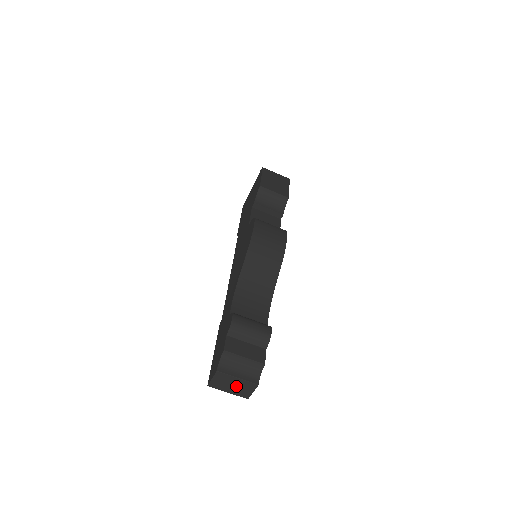
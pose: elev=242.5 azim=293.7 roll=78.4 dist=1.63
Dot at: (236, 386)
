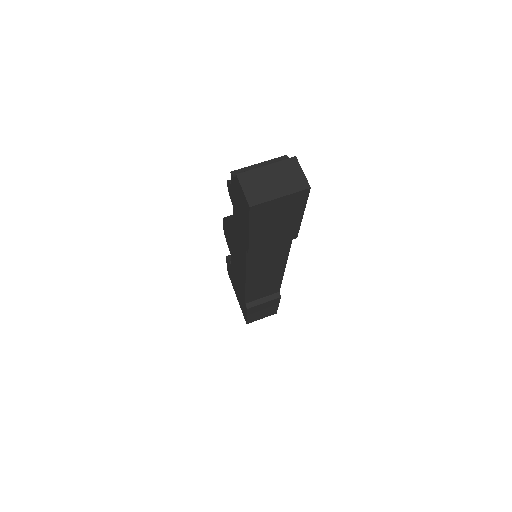
Dot at: (277, 179)
